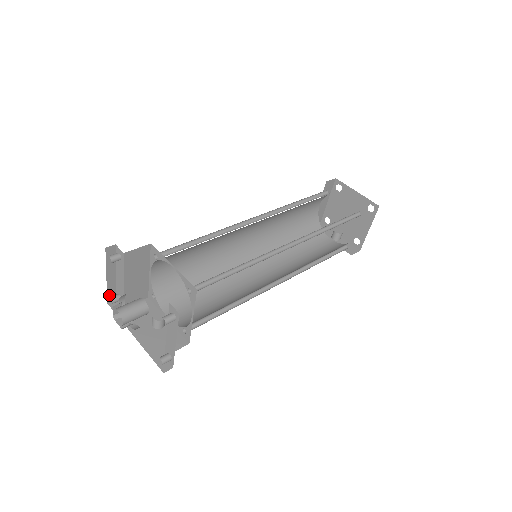
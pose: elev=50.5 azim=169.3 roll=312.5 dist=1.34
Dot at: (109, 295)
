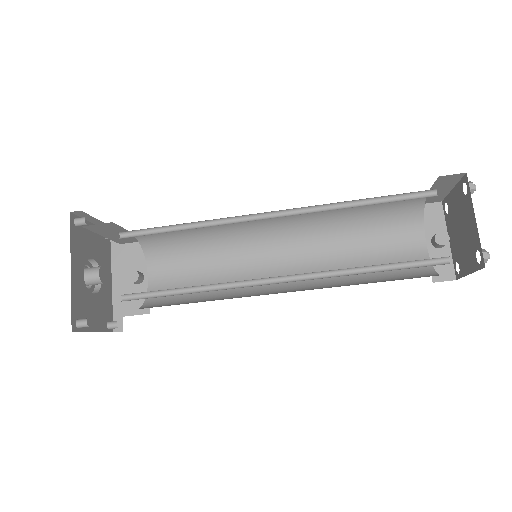
Dot at: occluded
